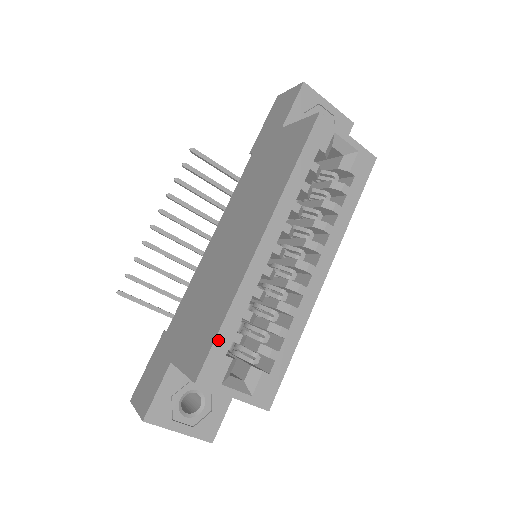
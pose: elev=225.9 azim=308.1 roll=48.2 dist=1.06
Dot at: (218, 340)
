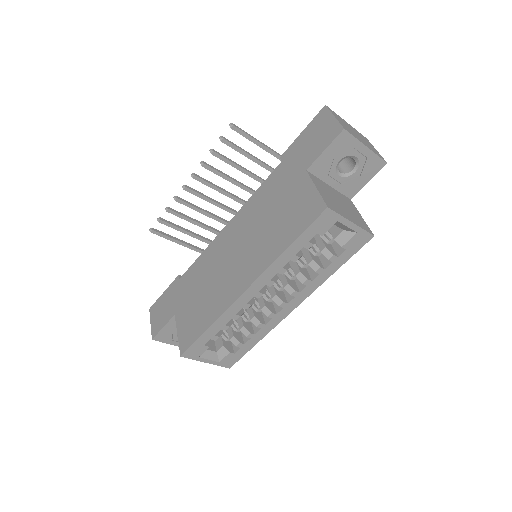
Dot at: (200, 339)
